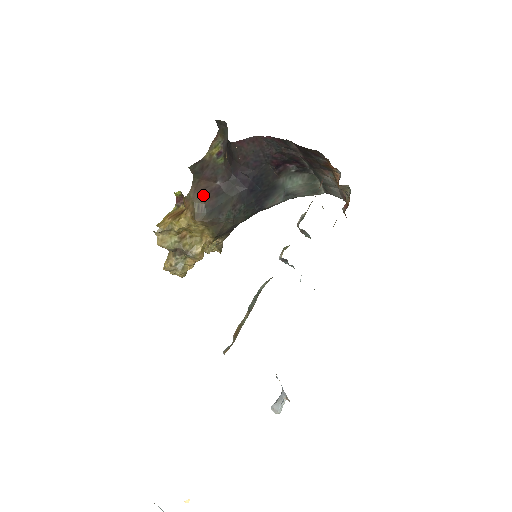
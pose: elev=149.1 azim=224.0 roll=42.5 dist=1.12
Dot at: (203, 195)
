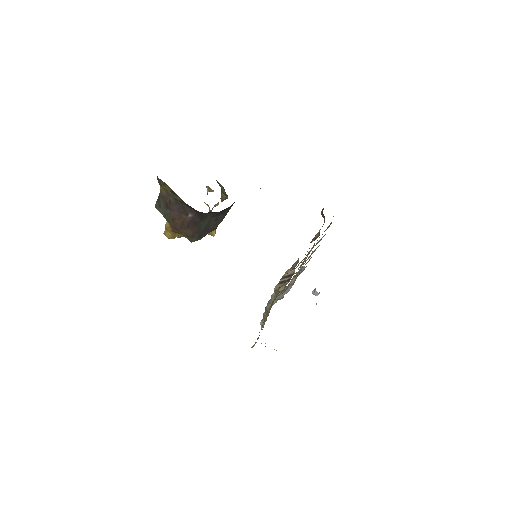
Dot at: (184, 229)
